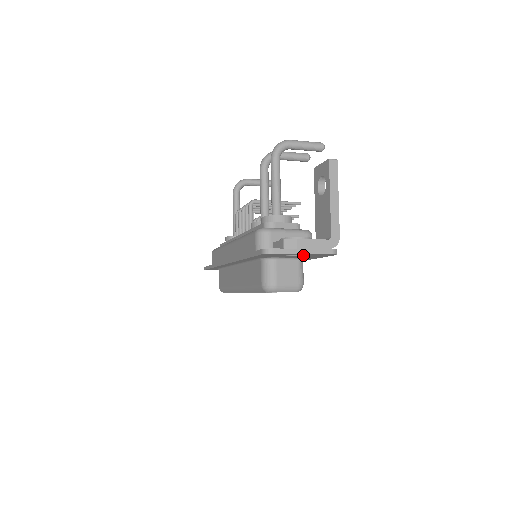
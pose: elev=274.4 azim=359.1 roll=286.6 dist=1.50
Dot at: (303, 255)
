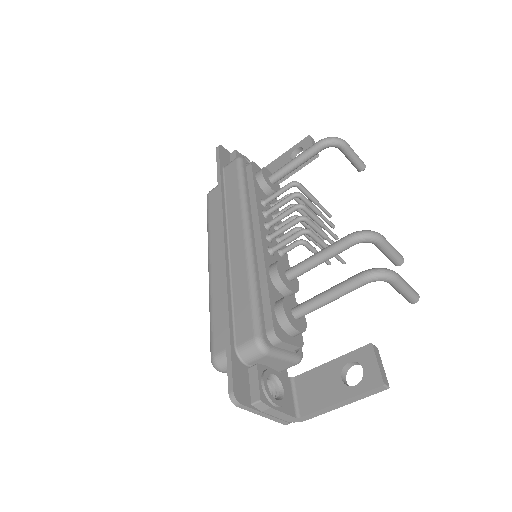
Dot at: occluded
